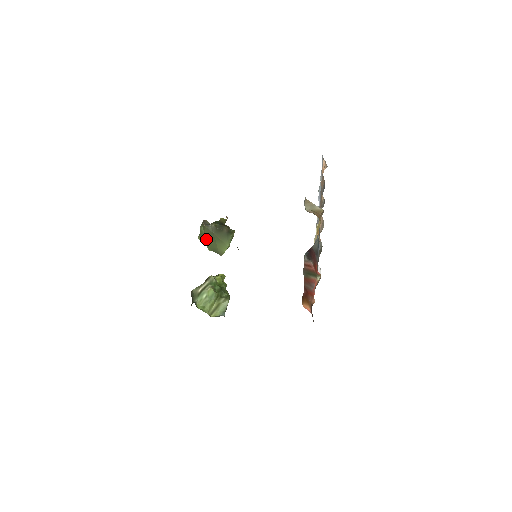
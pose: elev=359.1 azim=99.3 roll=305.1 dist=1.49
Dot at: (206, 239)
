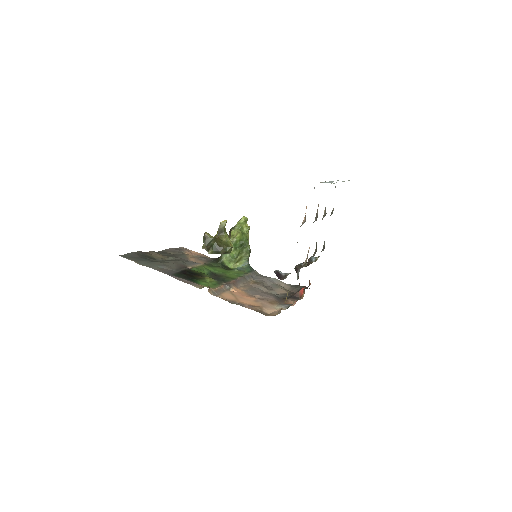
Dot at: occluded
